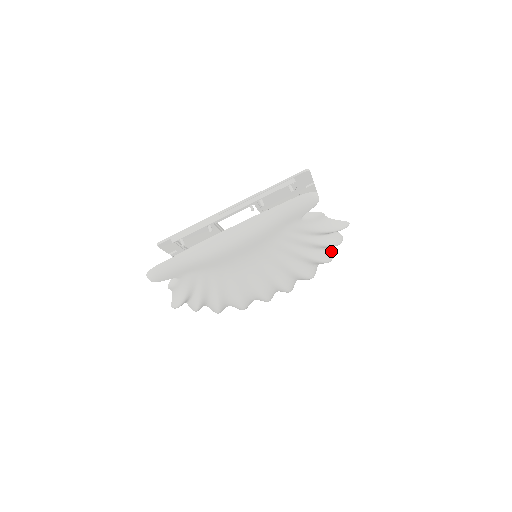
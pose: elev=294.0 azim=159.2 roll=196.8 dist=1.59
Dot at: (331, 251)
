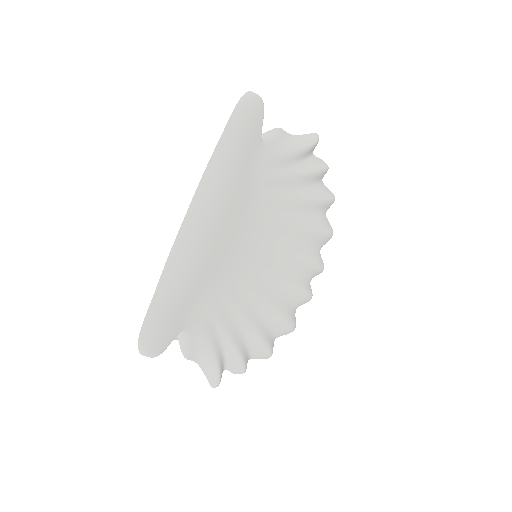
Dot at: (326, 188)
